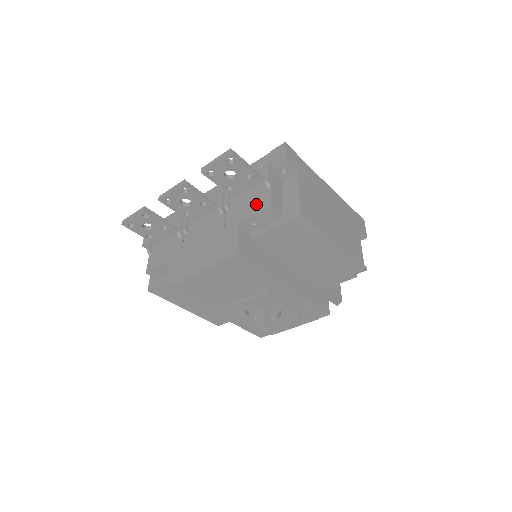
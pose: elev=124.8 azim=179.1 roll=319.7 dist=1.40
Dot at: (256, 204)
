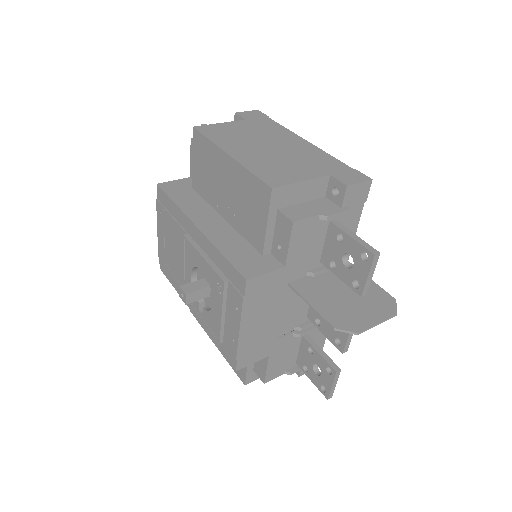
Dot at: occluded
